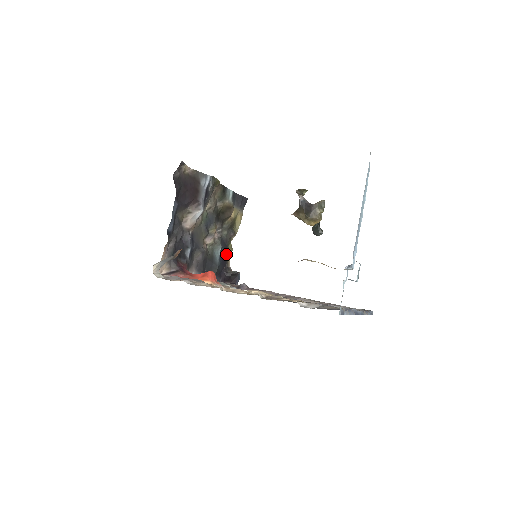
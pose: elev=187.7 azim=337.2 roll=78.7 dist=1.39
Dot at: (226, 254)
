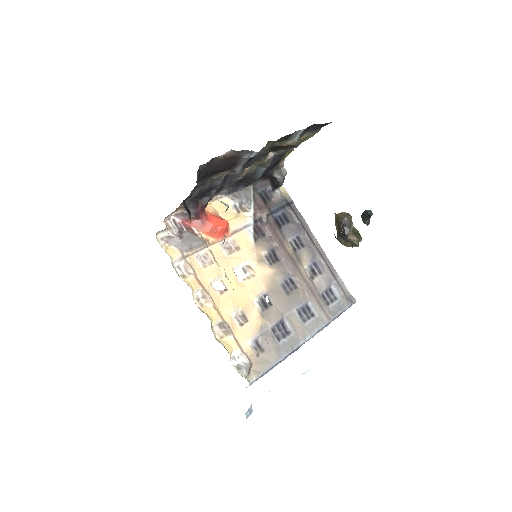
Dot at: (278, 161)
